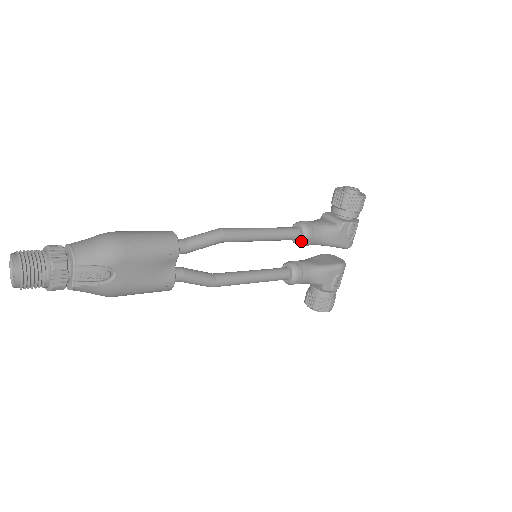
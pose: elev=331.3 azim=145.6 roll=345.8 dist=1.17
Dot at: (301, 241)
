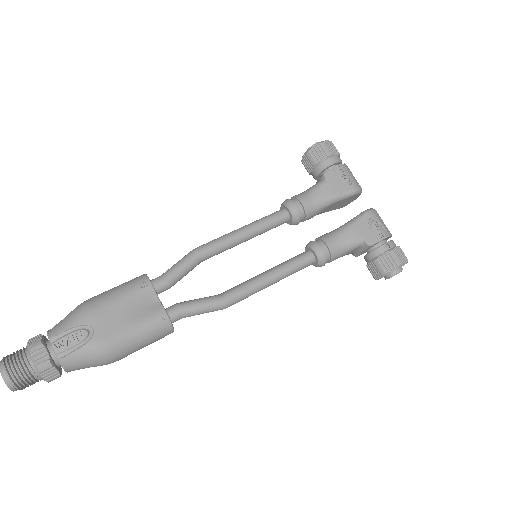
Dot at: (292, 215)
